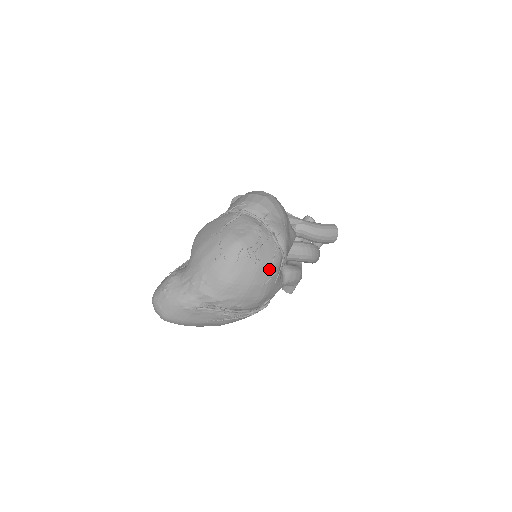
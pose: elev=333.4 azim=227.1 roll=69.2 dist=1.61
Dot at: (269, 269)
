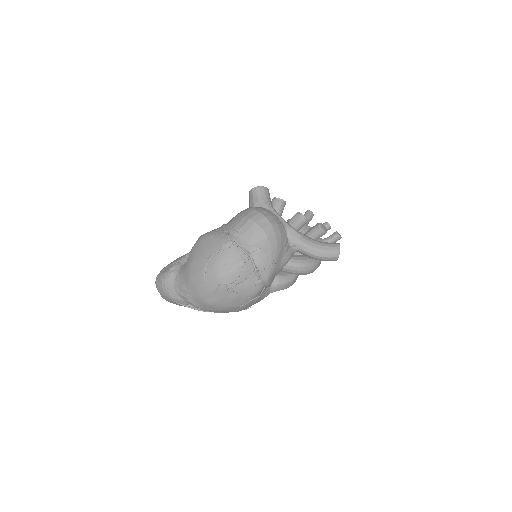
Dot at: (246, 298)
